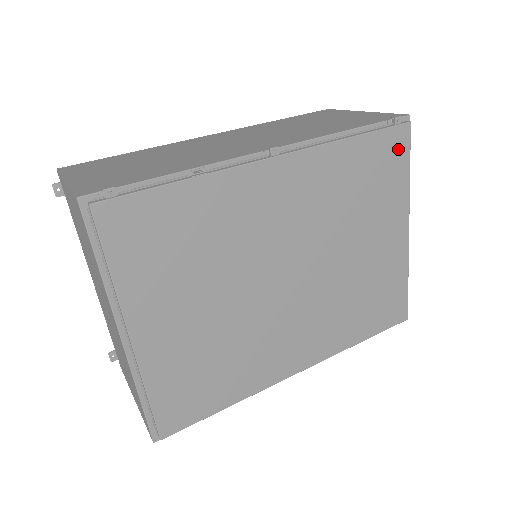
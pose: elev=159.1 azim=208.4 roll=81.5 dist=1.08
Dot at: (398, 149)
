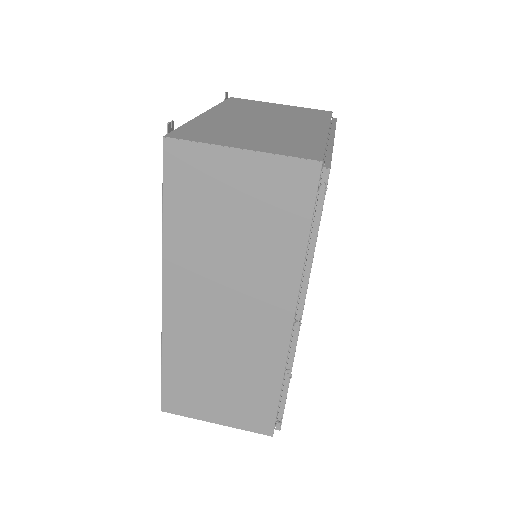
Dot at: occluded
